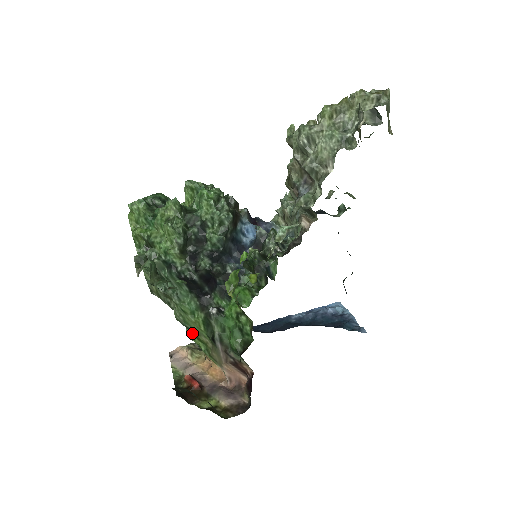
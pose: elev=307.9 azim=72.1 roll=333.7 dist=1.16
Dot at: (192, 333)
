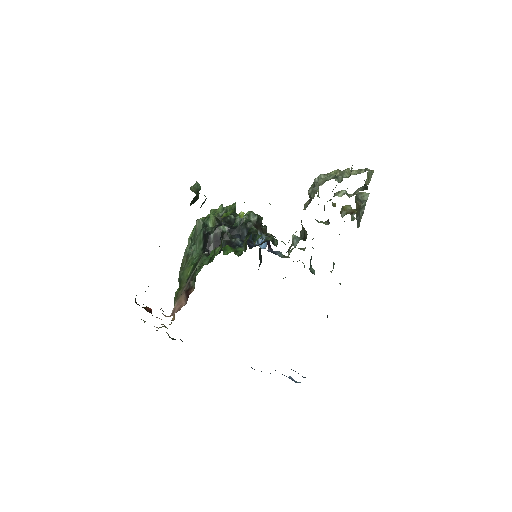
Dot at: (180, 286)
